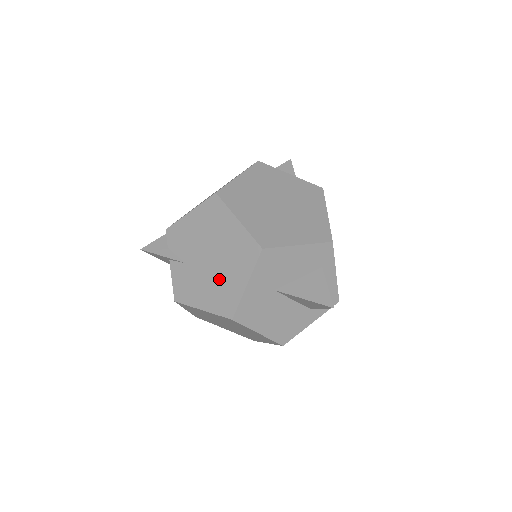
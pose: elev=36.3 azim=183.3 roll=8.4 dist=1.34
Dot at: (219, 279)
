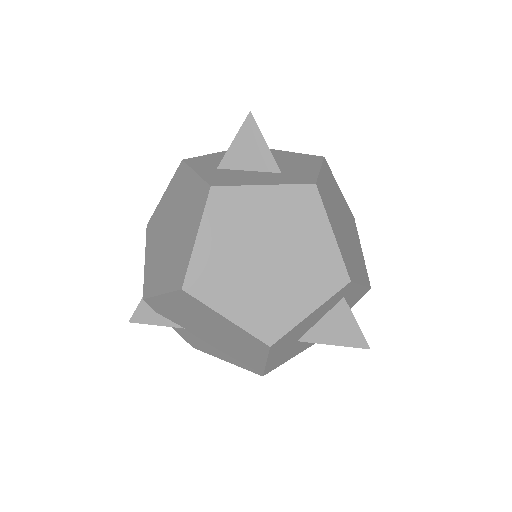
Dot at: (232, 350)
